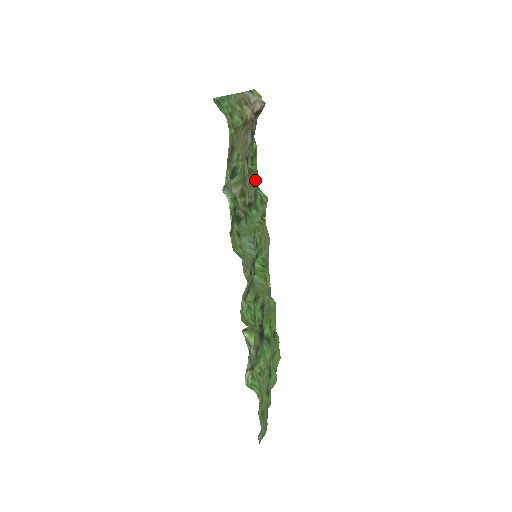
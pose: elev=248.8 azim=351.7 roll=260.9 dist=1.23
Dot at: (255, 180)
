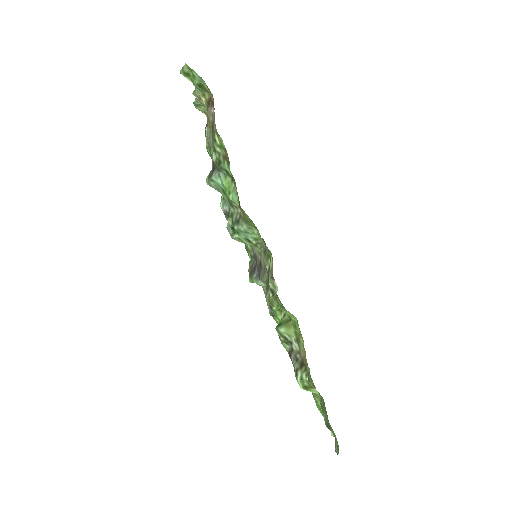
Dot at: occluded
